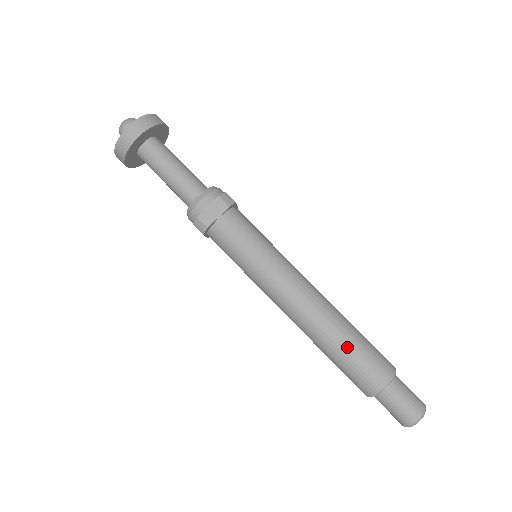
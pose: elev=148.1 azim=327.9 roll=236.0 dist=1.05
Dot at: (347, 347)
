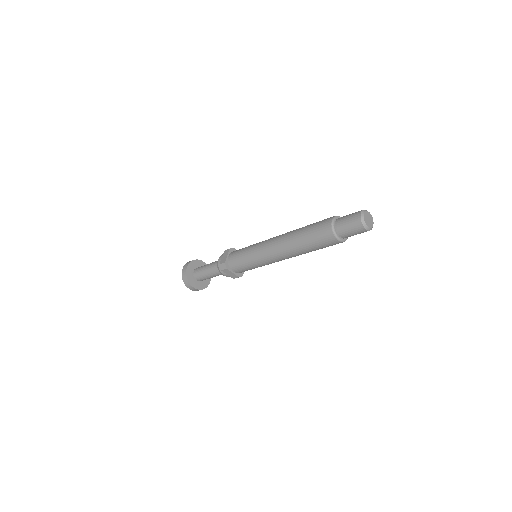
Dot at: (304, 230)
